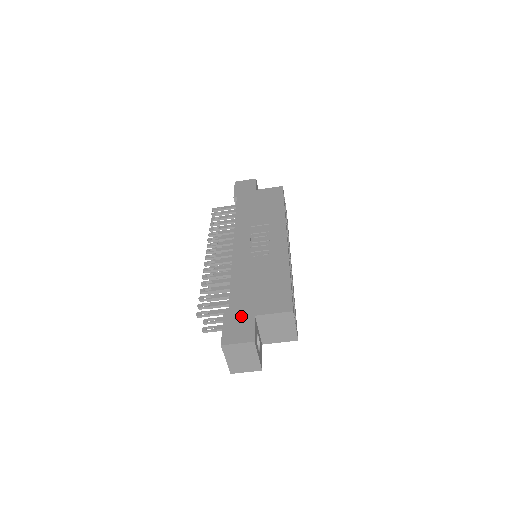
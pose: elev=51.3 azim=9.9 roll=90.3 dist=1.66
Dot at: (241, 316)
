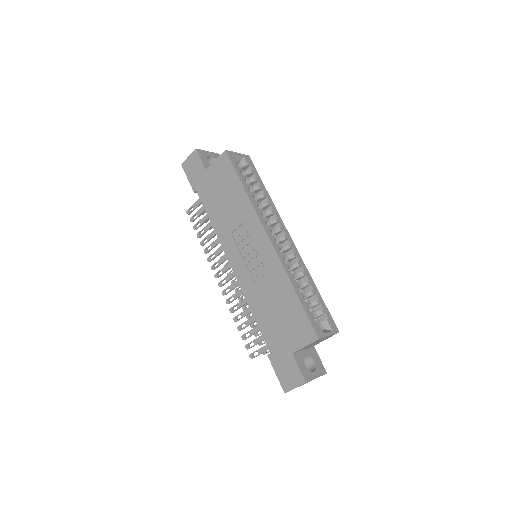
Dot at: (282, 358)
